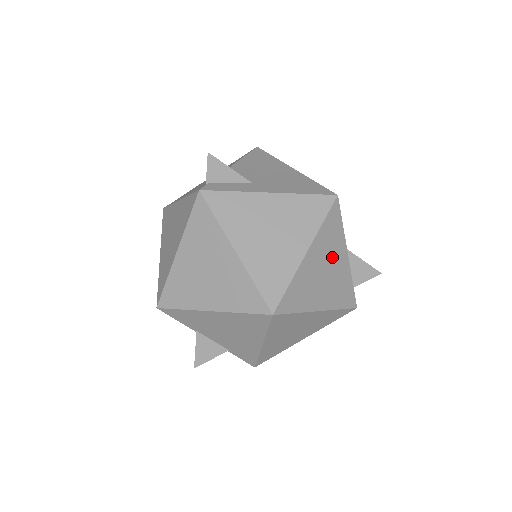
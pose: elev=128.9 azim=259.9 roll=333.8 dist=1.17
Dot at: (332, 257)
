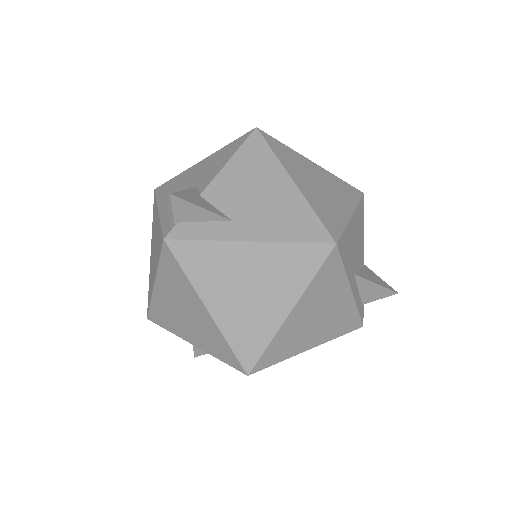
Dot at: (328, 301)
